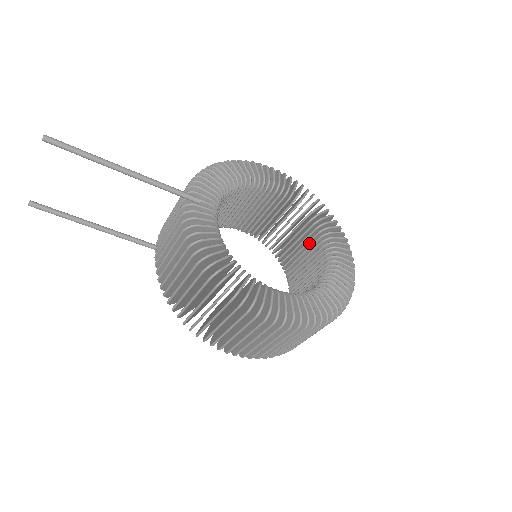
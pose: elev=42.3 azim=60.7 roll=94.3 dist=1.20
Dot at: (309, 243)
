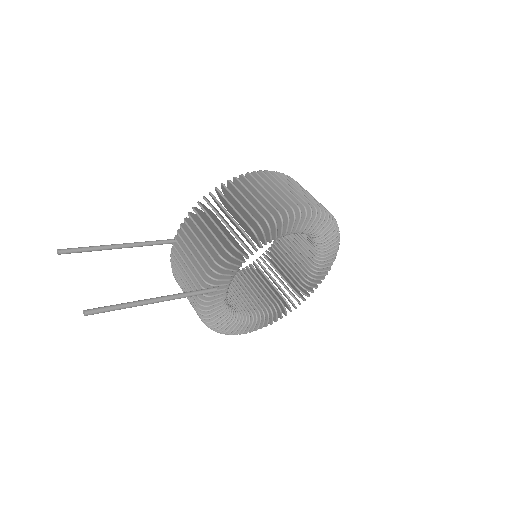
Dot at: (307, 240)
